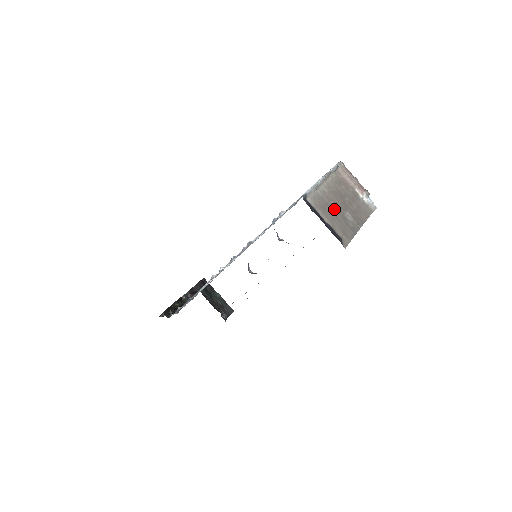
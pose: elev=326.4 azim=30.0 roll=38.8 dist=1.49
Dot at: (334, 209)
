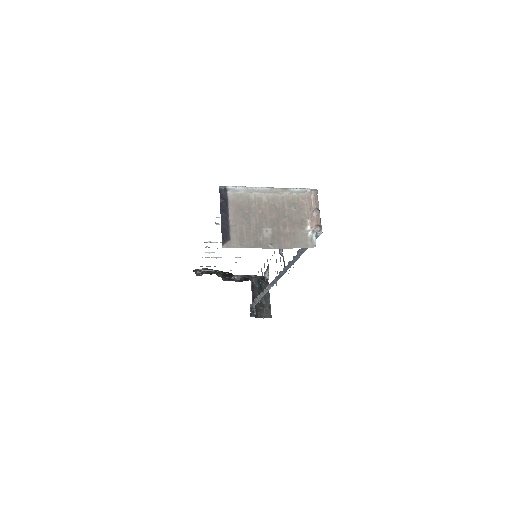
Dot at: (255, 217)
